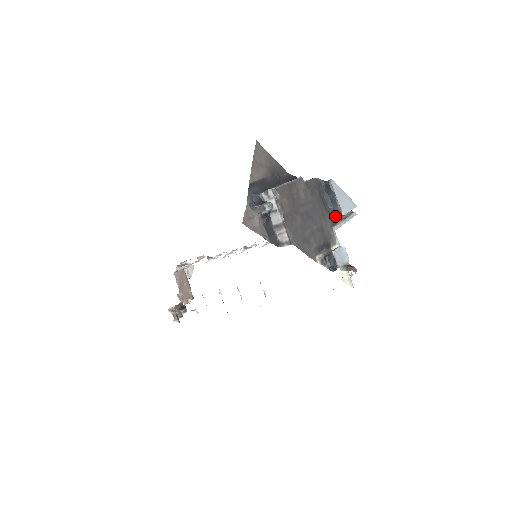
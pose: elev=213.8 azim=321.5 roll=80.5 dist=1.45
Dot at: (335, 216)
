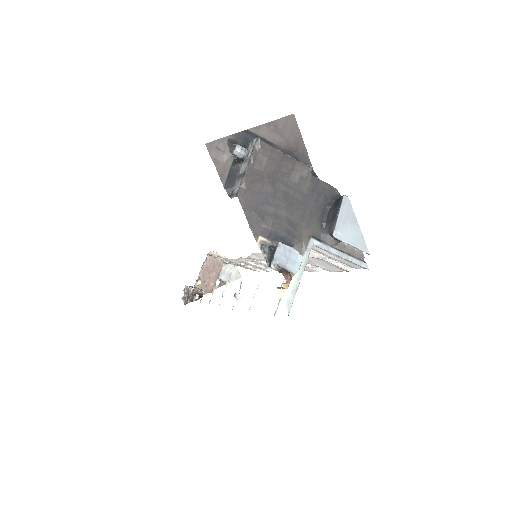
Dot at: (326, 234)
